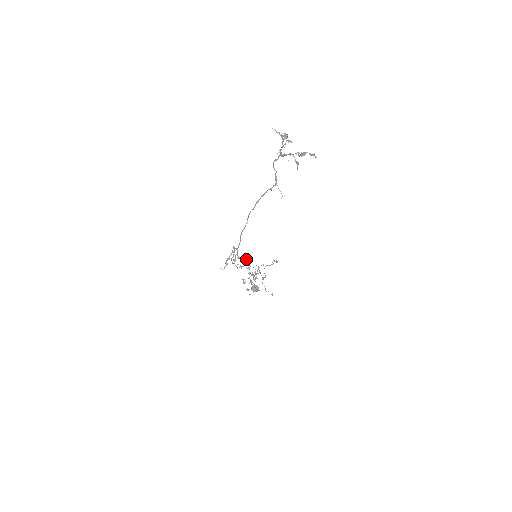
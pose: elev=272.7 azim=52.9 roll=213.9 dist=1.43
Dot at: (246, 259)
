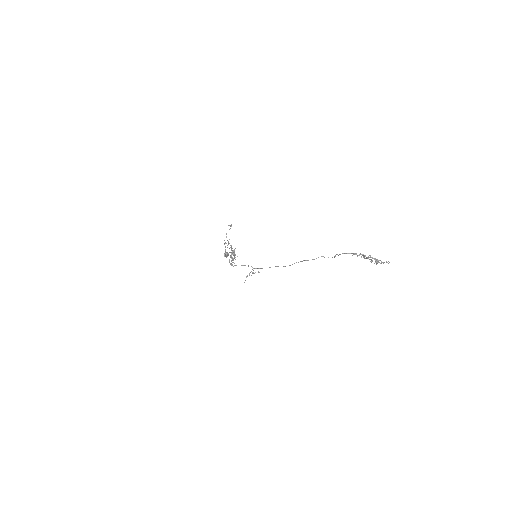
Dot at: (234, 251)
